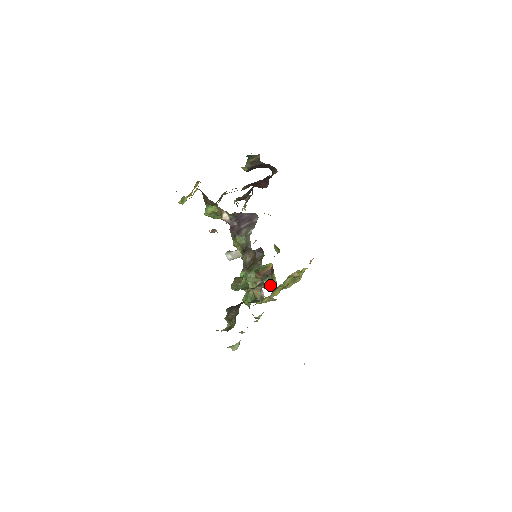
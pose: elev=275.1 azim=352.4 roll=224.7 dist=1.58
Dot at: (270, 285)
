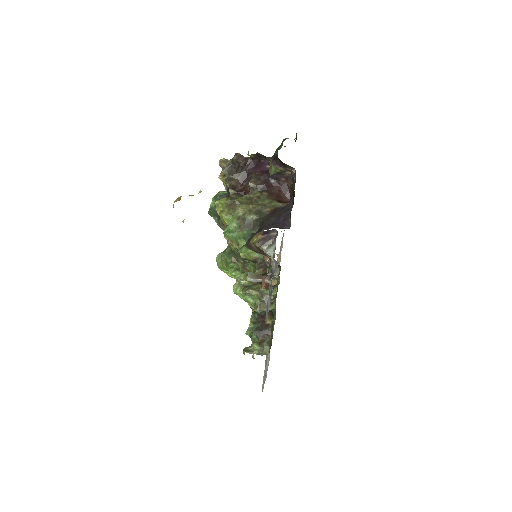
Dot at: occluded
